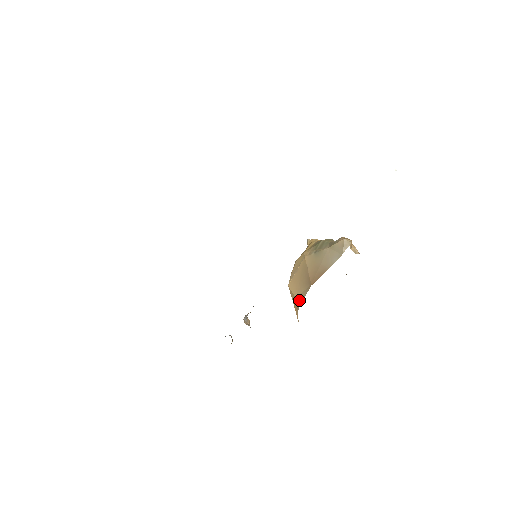
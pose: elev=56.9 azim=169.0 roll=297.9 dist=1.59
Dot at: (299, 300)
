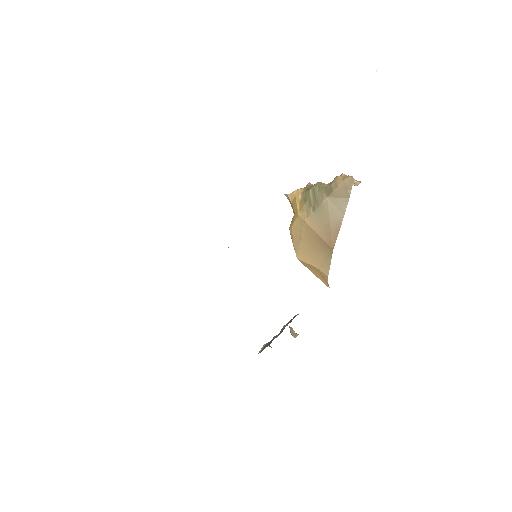
Dot at: (324, 270)
